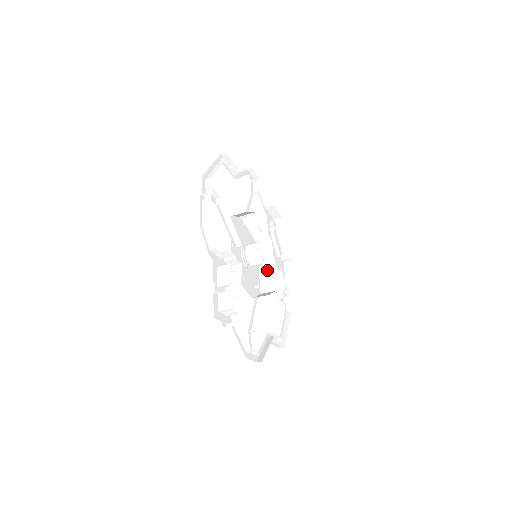
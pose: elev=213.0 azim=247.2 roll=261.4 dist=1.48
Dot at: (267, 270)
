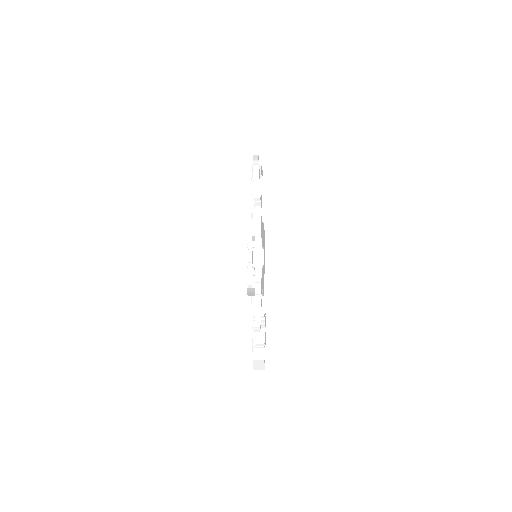
Dot at: occluded
